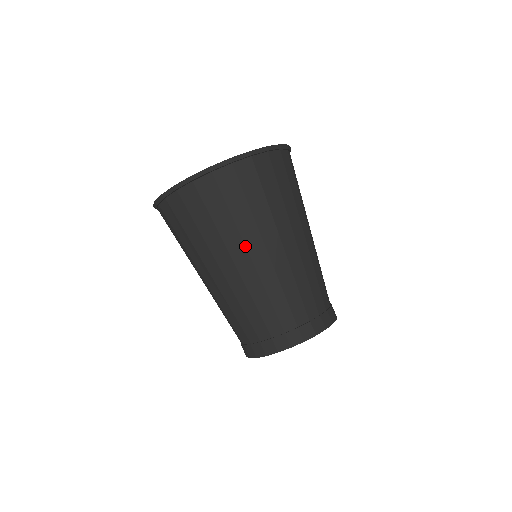
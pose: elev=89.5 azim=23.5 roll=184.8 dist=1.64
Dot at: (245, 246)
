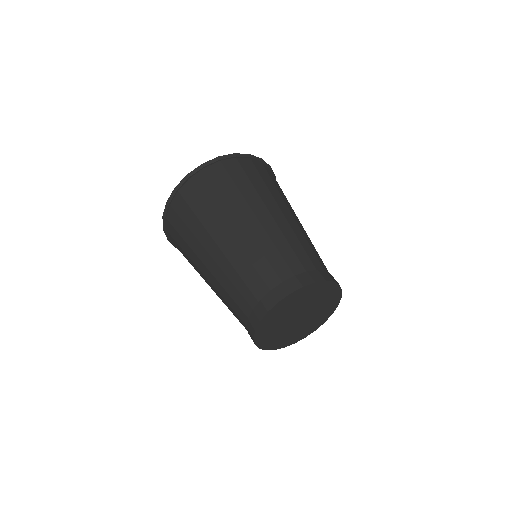
Dot at: (264, 204)
